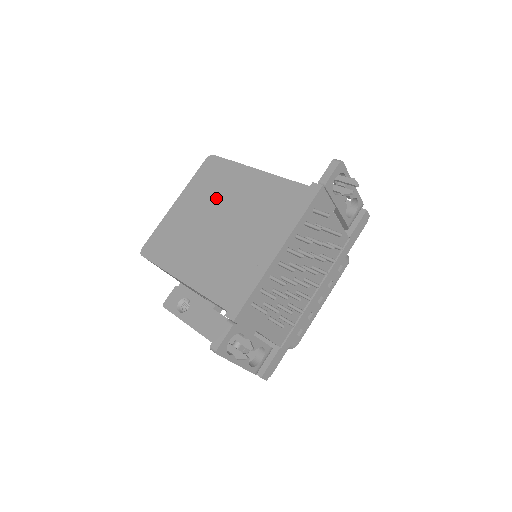
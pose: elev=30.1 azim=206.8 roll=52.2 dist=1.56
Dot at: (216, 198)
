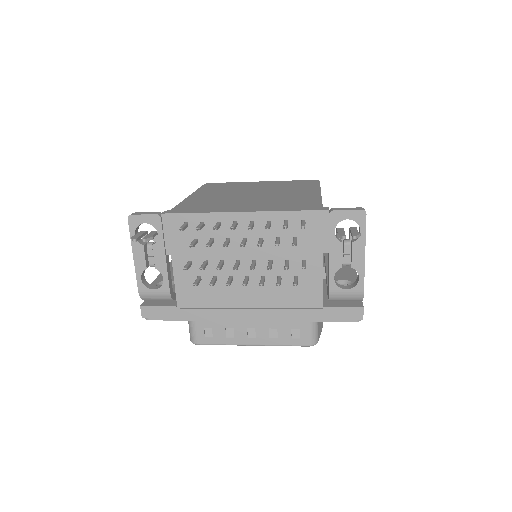
Dot at: (278, 188)
